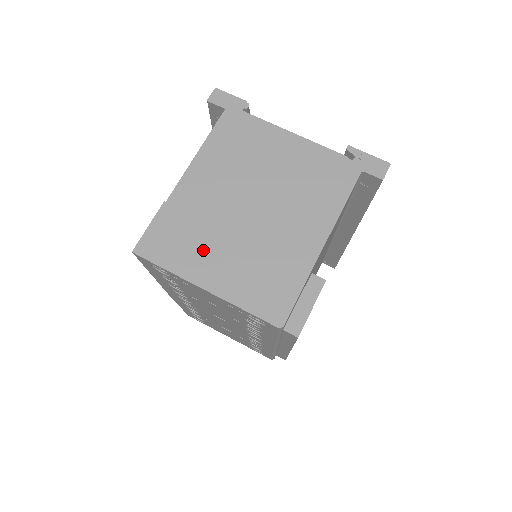
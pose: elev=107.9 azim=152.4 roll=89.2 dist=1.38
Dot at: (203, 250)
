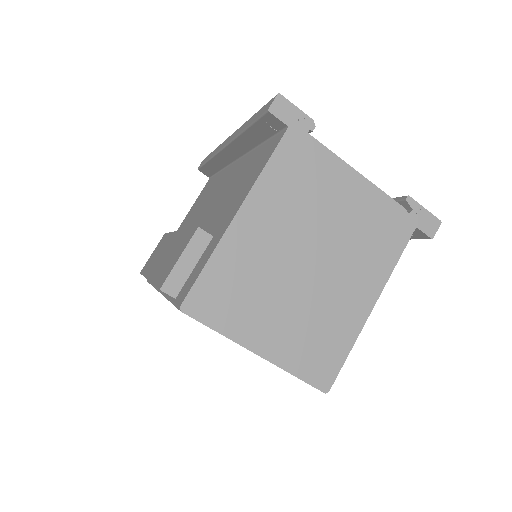
Dot at: (257, 309)
